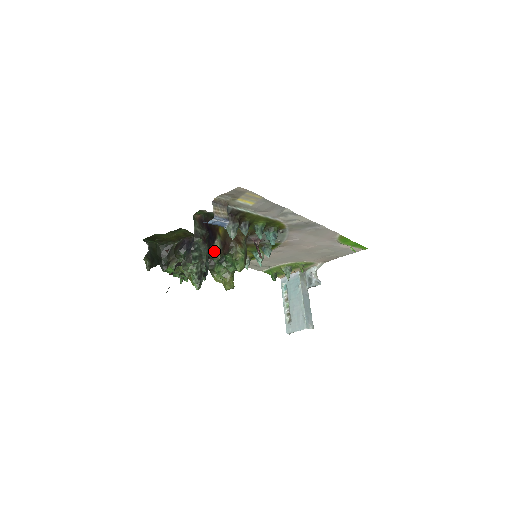
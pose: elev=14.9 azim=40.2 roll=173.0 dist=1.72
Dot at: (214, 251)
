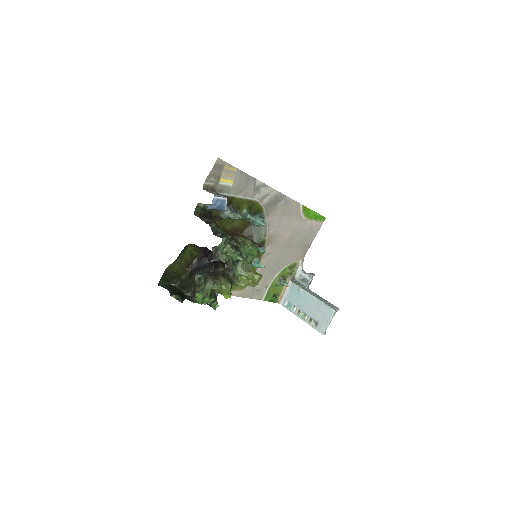
Dot at: occluded
